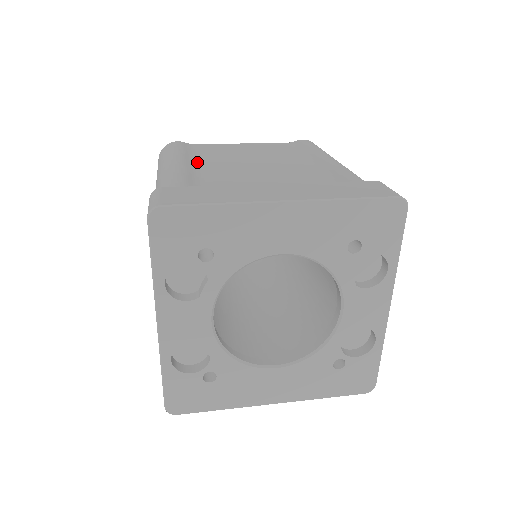
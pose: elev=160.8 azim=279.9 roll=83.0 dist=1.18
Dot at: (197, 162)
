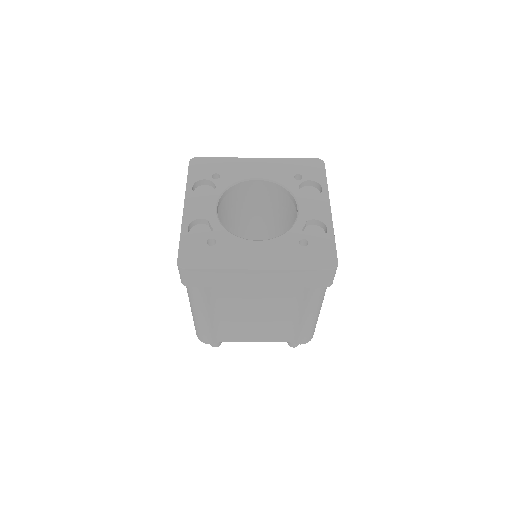
Dot at: occluded
